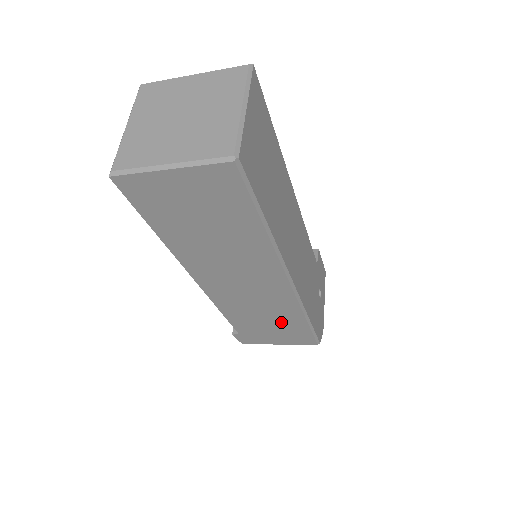
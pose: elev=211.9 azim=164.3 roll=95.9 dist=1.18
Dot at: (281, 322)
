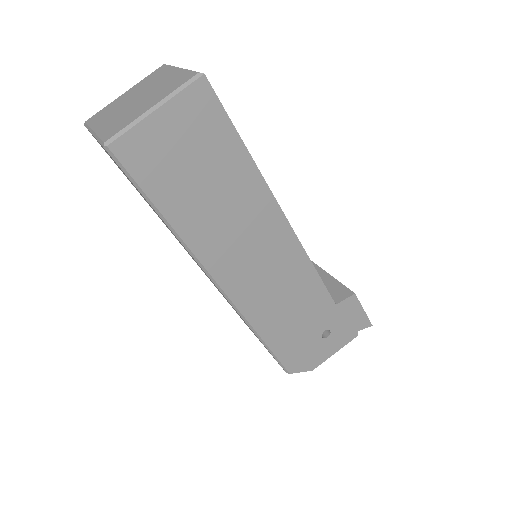
Dot at: occluded
